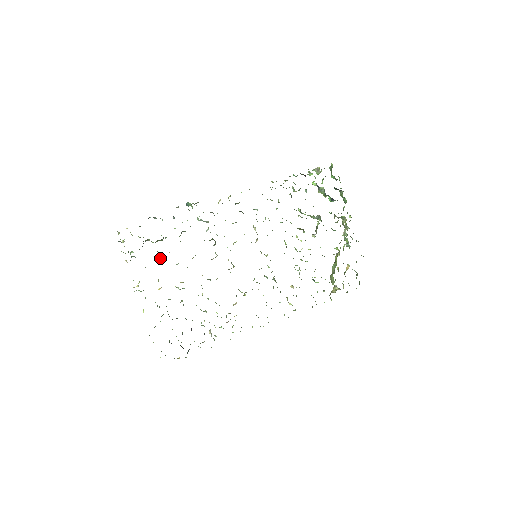
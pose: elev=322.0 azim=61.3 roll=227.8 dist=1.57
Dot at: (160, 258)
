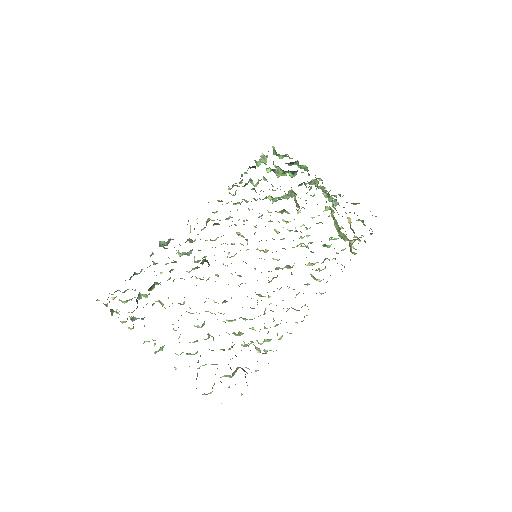
Dot at: (162, 306)
